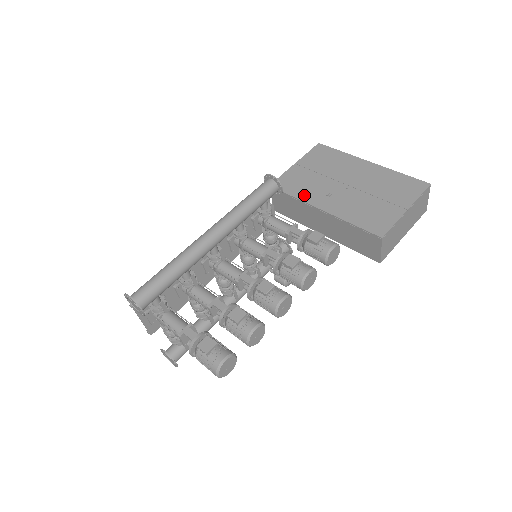
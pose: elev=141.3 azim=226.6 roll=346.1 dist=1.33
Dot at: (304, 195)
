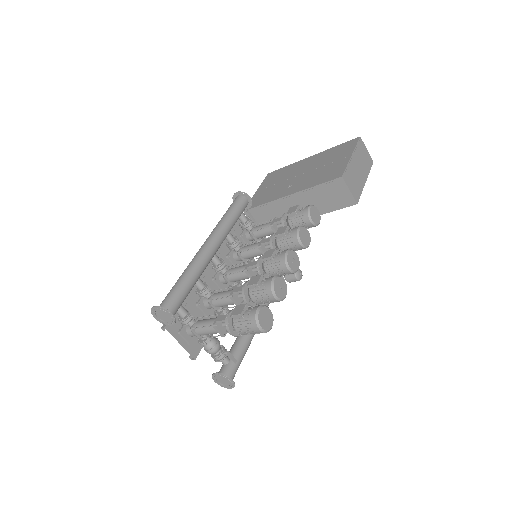
Dot at: (271, 198)
